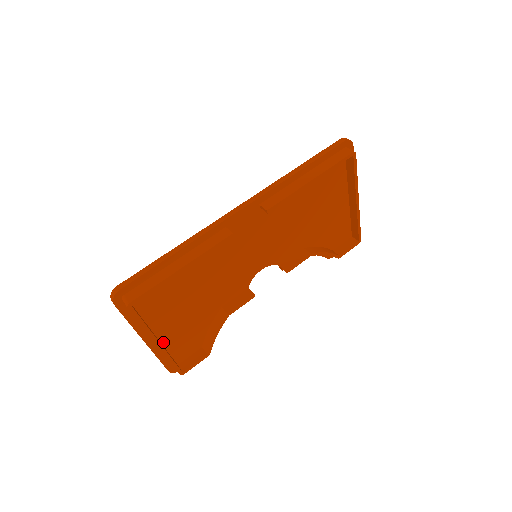
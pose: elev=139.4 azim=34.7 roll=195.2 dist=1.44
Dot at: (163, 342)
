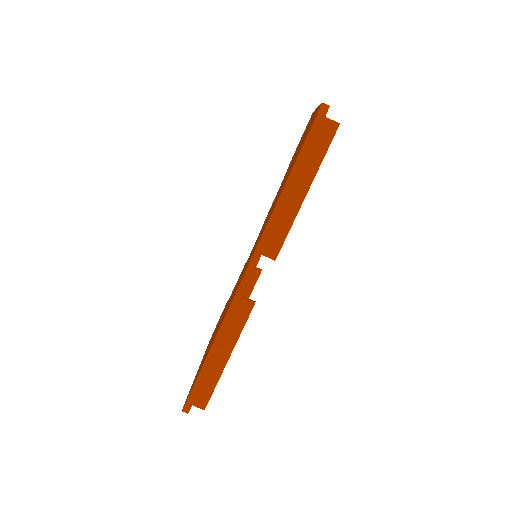
Dot at: occluded
